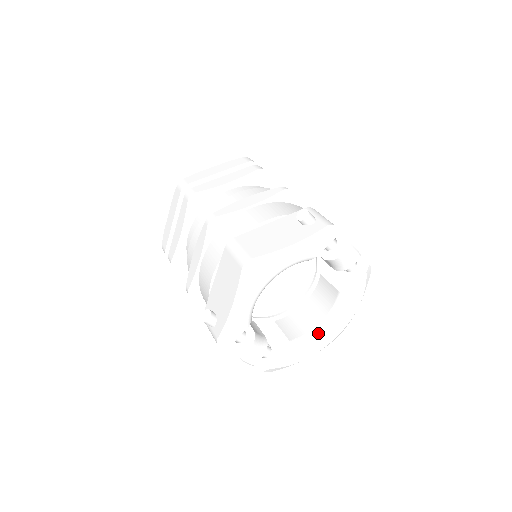
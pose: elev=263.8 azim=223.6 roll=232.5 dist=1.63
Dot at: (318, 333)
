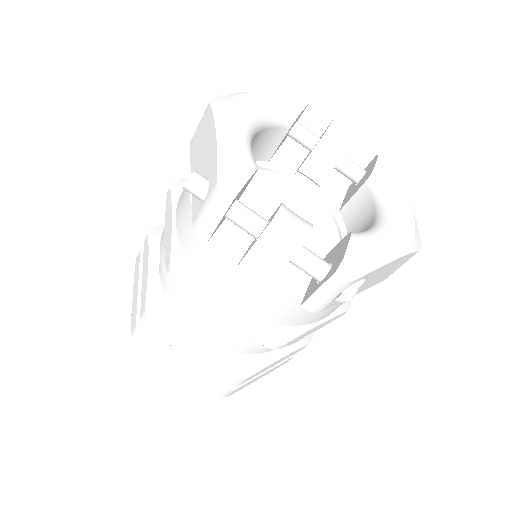
Dot at: (380, 223)
